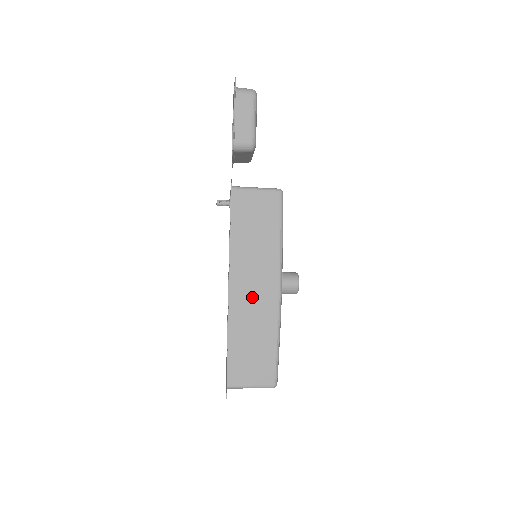
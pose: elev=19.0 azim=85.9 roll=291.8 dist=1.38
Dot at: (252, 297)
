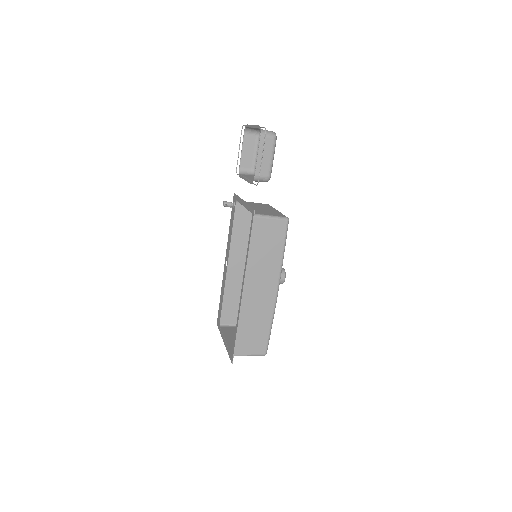
Dot at: (257, 295)
